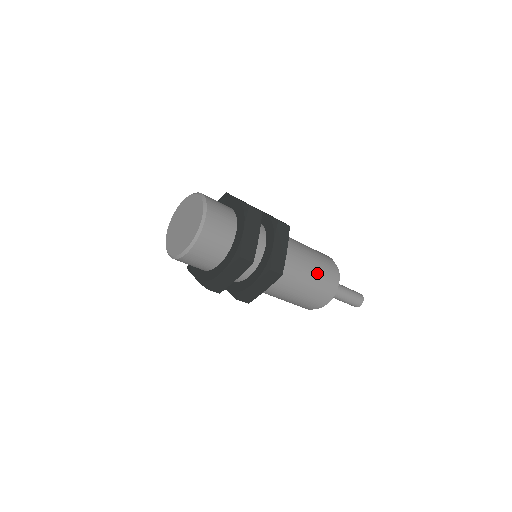
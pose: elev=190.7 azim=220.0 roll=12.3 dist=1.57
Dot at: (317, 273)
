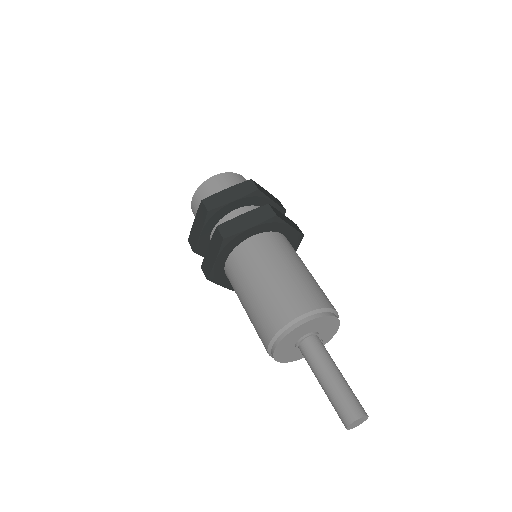
Dot at: (311, 279)
